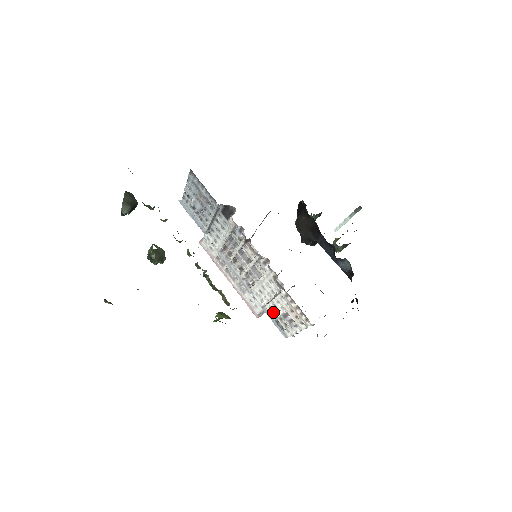
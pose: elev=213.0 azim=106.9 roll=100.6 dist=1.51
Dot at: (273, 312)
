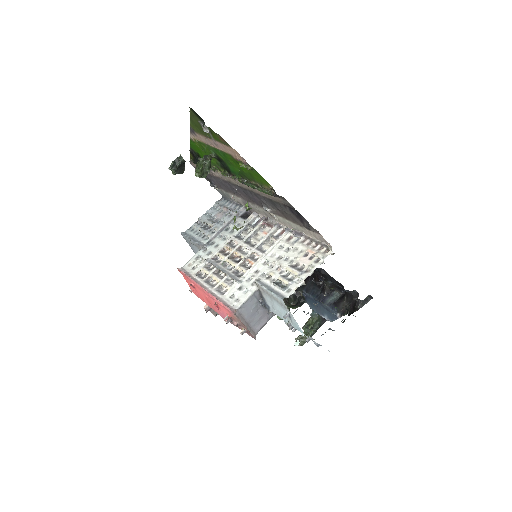
Dot at: (271, 279)
